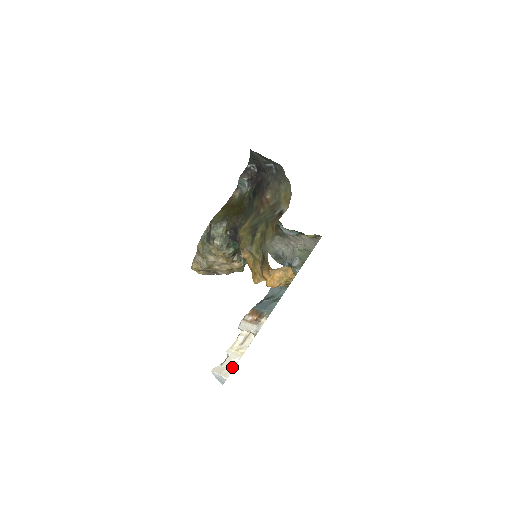
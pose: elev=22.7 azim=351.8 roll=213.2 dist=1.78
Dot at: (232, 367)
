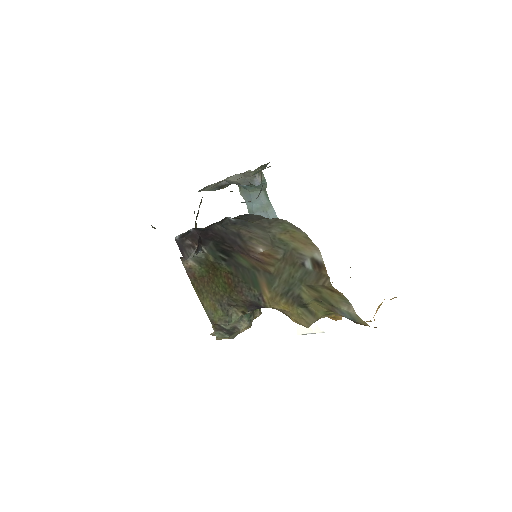
Dot at: occluded
